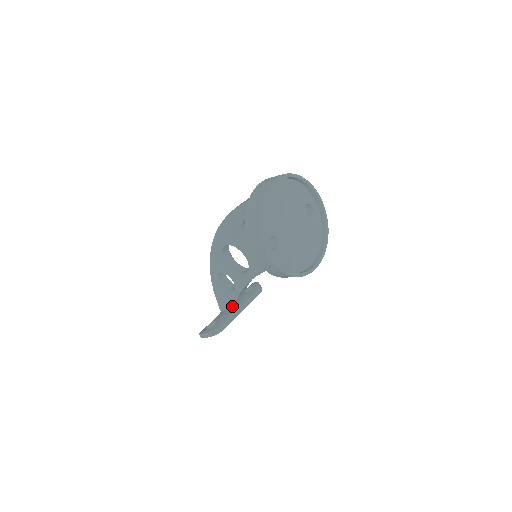
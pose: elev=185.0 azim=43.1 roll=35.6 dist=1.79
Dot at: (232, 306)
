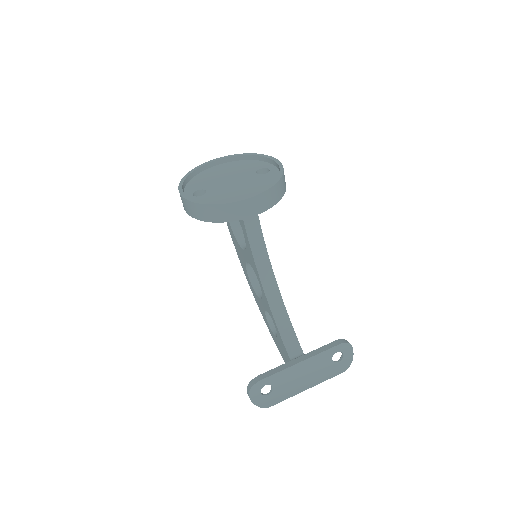
Dot at: (288, 356)
